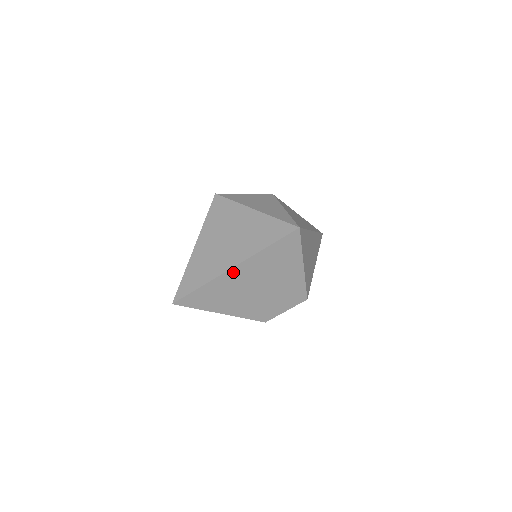
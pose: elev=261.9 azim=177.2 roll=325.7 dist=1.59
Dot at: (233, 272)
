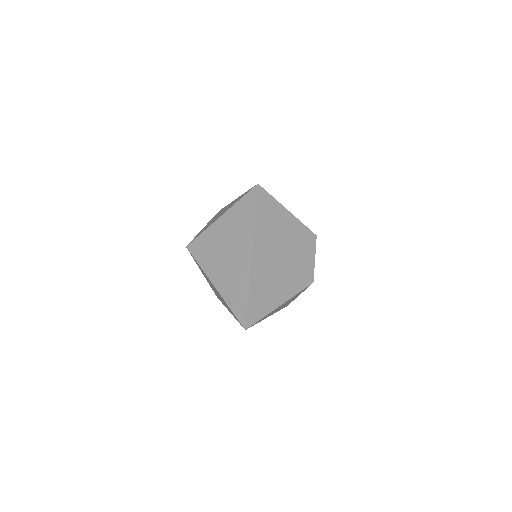
Dot at: (255, 260)
